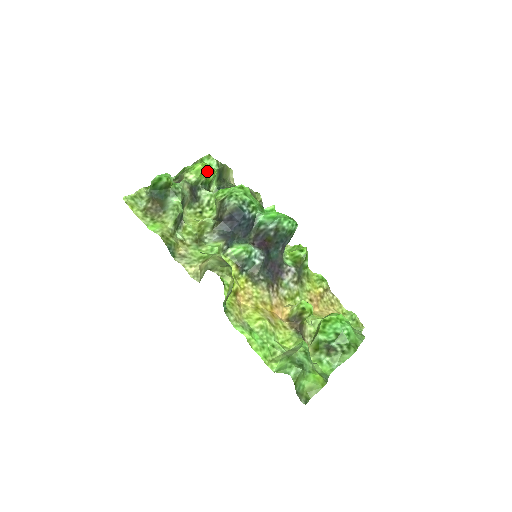
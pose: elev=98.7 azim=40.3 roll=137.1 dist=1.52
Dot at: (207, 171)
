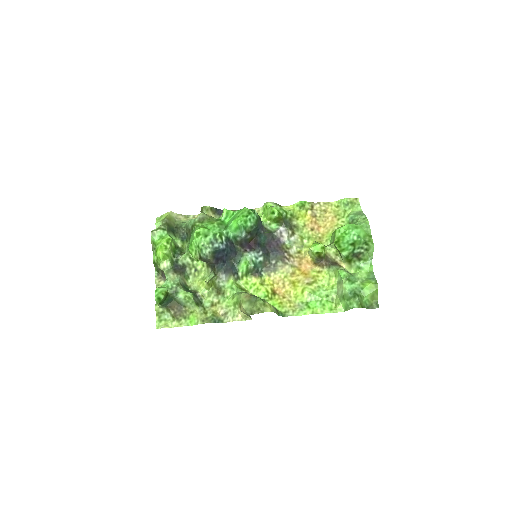
Dot at: (167, 248)
